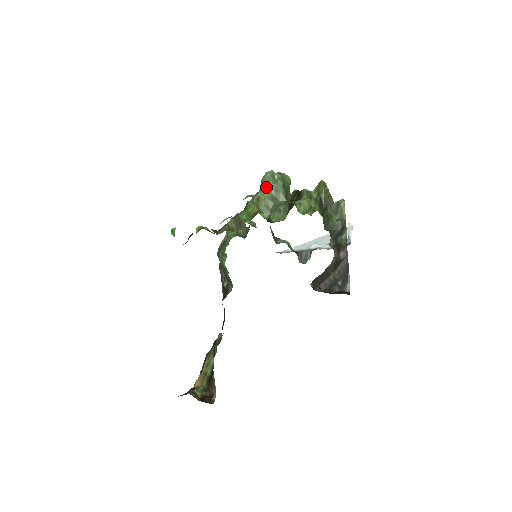
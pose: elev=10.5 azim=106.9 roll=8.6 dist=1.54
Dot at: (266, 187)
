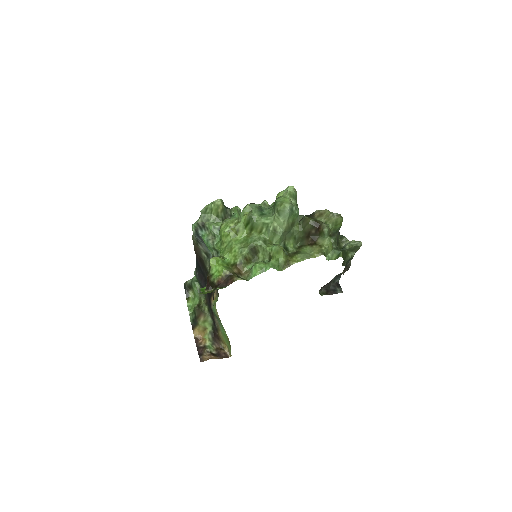
Dot at: (285, 221)
